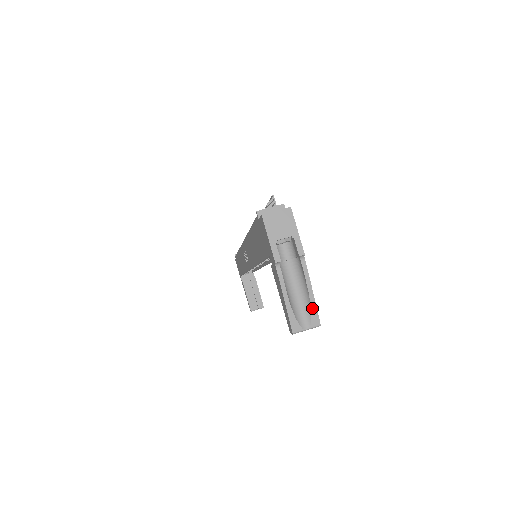
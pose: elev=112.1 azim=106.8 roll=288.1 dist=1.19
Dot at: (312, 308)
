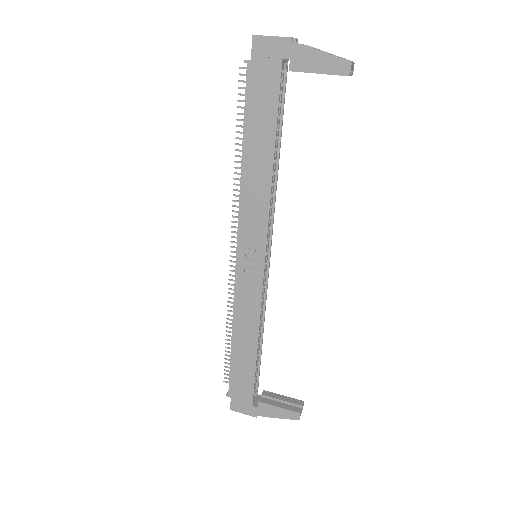
Dot at: (338, 56)
